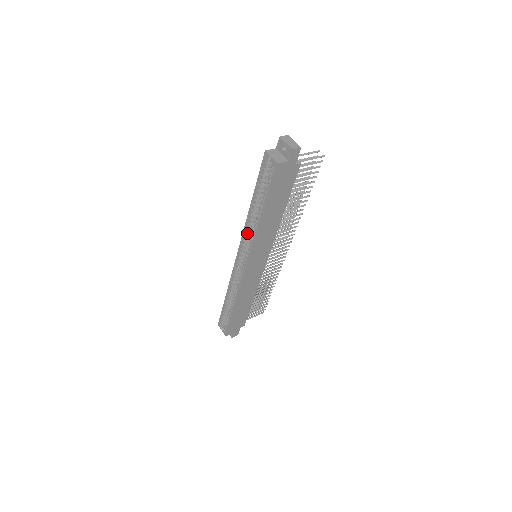
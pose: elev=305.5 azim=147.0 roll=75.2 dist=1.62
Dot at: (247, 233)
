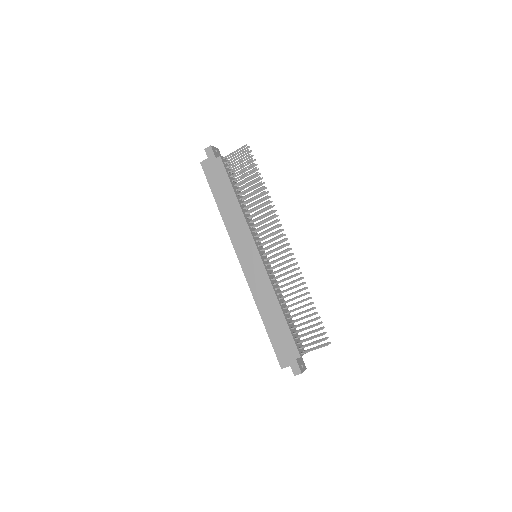
Dot at: occluded
